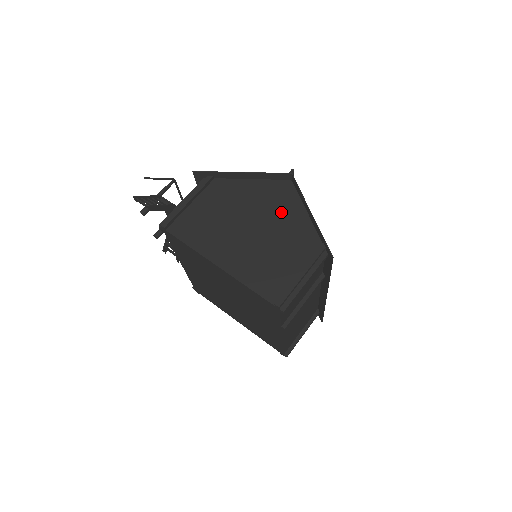
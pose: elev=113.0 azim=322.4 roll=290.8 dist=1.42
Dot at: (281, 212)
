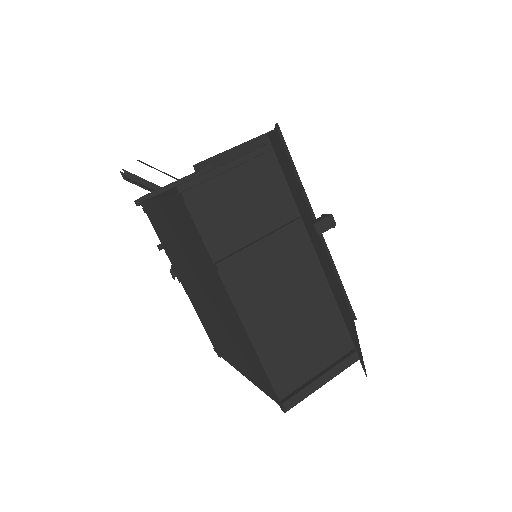
Dot at: occluded
